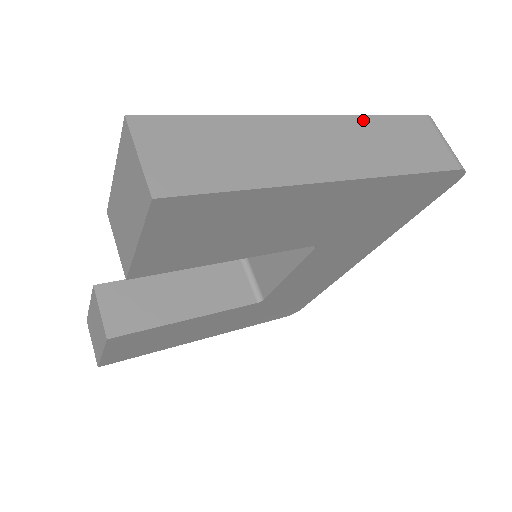
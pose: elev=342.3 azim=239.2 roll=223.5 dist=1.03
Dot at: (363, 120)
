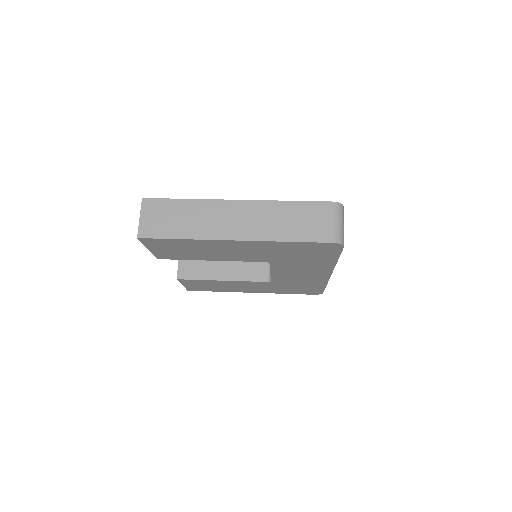
Dot at: (275, 204)
